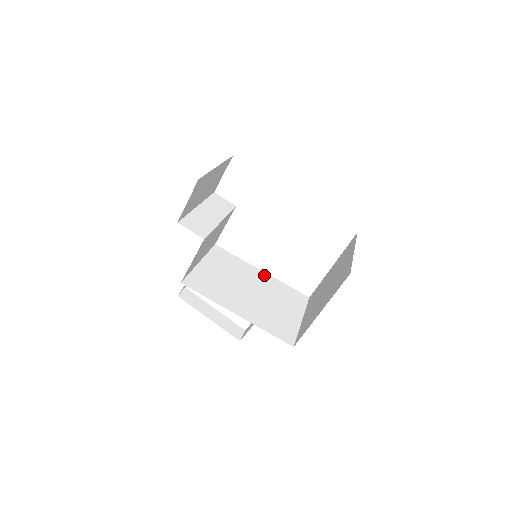
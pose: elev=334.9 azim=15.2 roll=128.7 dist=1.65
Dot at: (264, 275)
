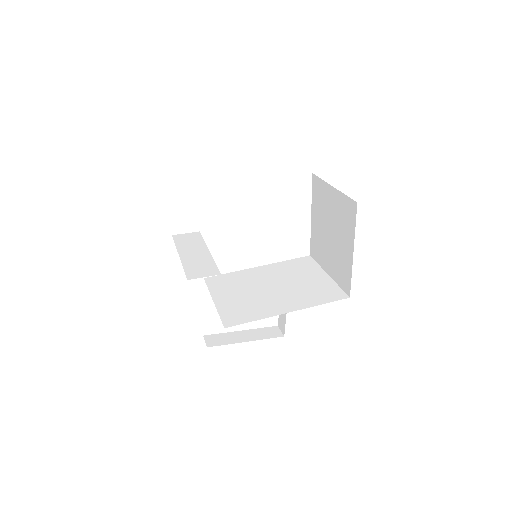
Dot at: (264, 268)
